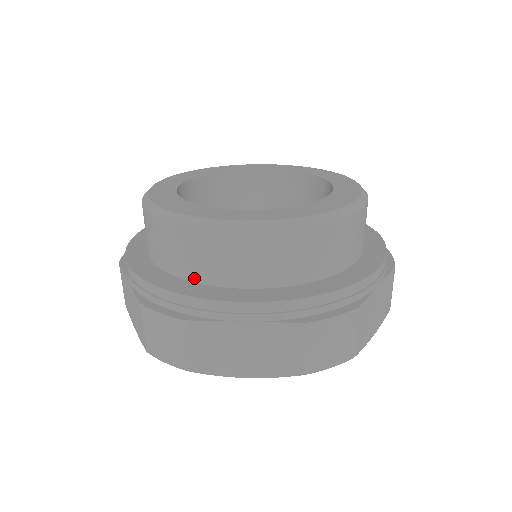
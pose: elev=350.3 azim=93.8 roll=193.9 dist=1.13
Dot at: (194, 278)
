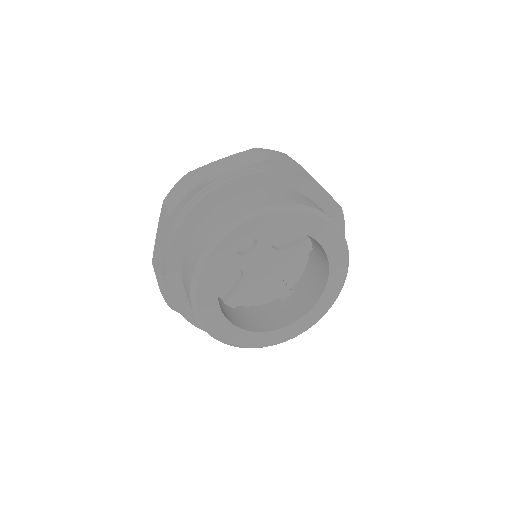
Dot at: occluded
